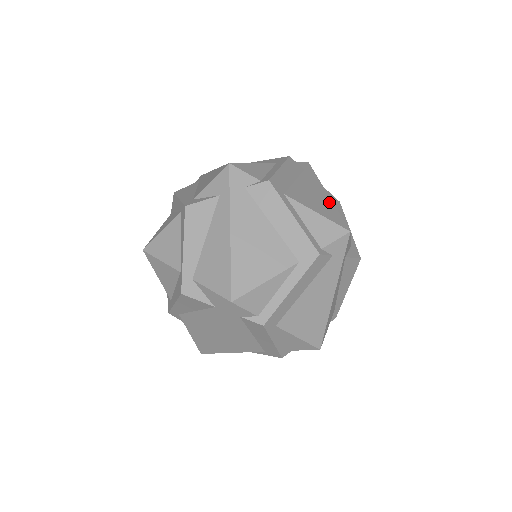
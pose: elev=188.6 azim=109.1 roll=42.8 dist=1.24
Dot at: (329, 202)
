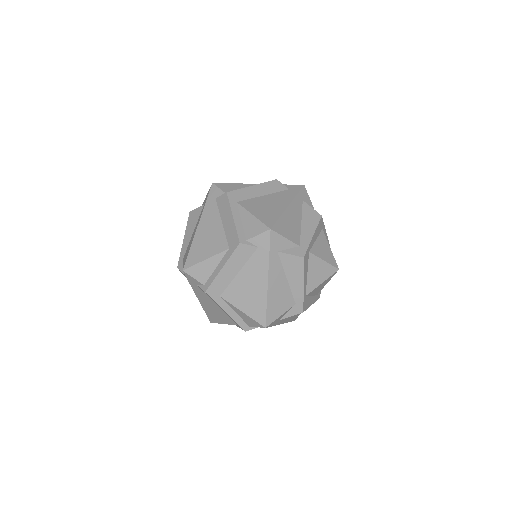
Dot at: (263, 294)
